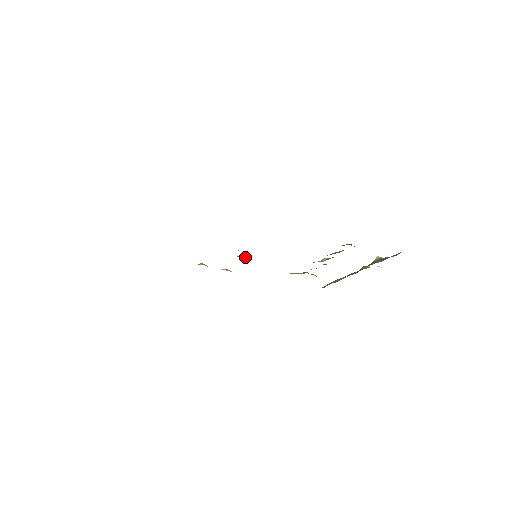
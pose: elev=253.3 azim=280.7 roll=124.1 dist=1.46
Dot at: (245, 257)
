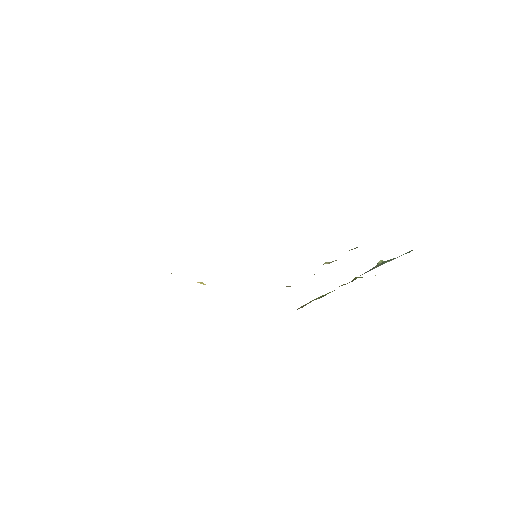
Dot at: occluded
